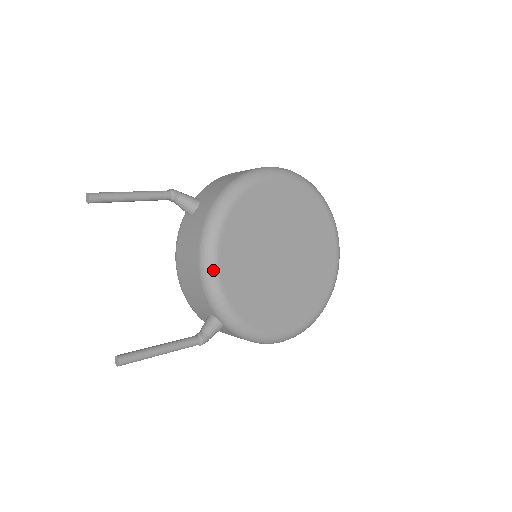
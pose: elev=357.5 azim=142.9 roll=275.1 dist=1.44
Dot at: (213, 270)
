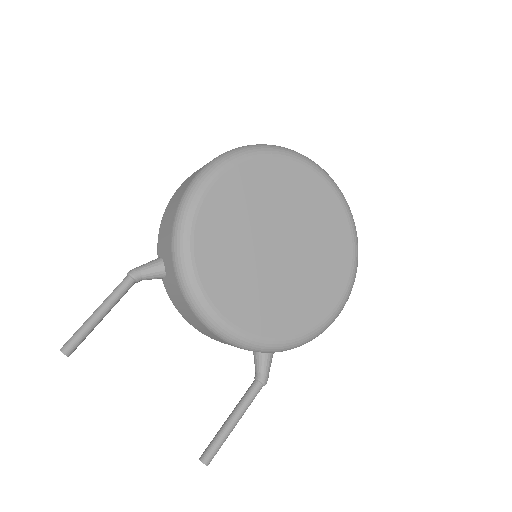
Dot at: (222, 326)
